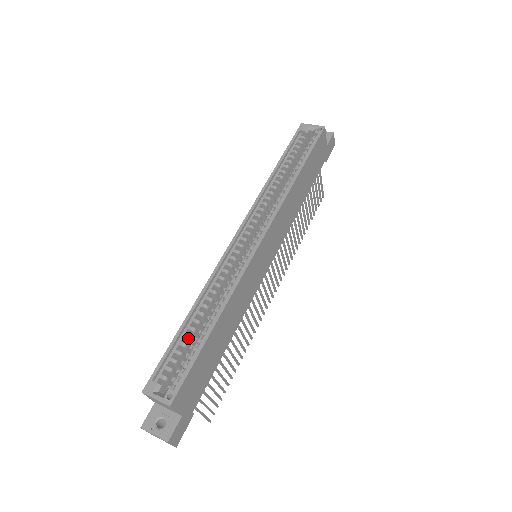
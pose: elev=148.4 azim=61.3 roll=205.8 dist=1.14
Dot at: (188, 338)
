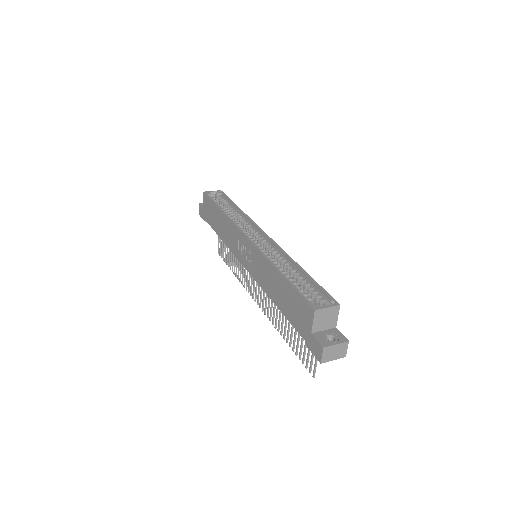
Dot at: (295, 282)
